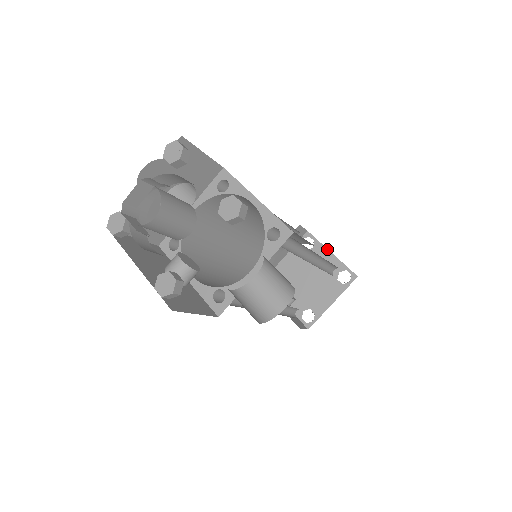
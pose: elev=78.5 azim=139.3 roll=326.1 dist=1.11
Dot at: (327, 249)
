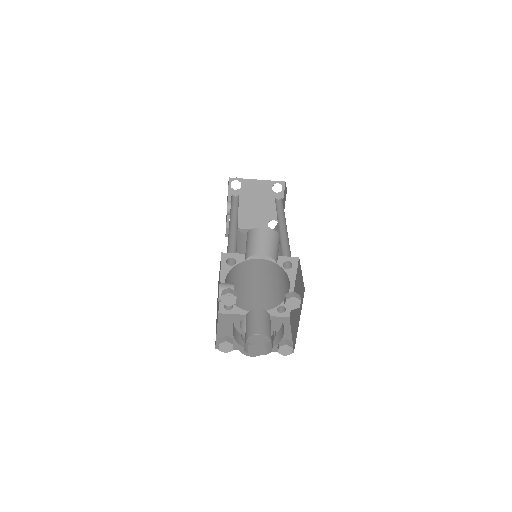
Dot at: occluded
